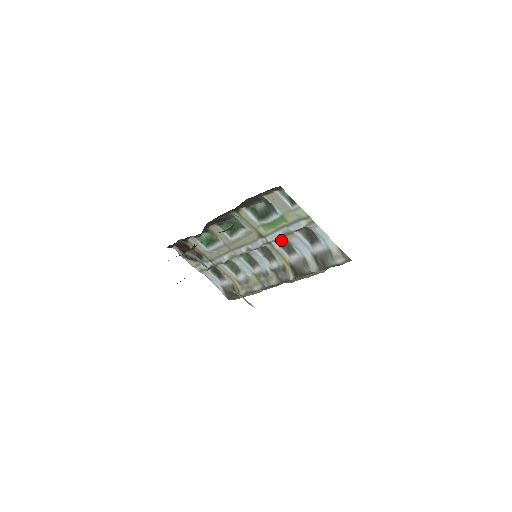
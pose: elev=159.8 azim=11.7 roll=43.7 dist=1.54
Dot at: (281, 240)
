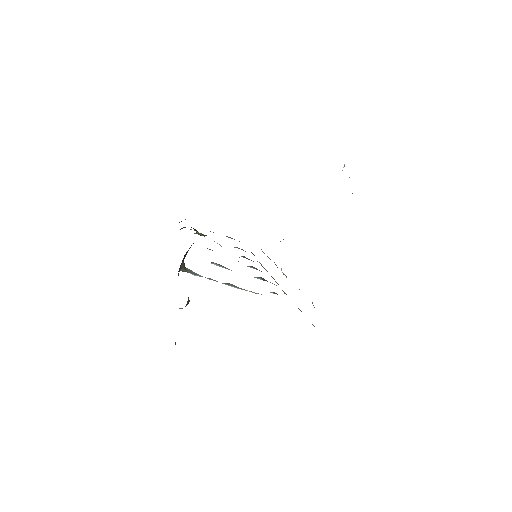
Dot at: occluded
